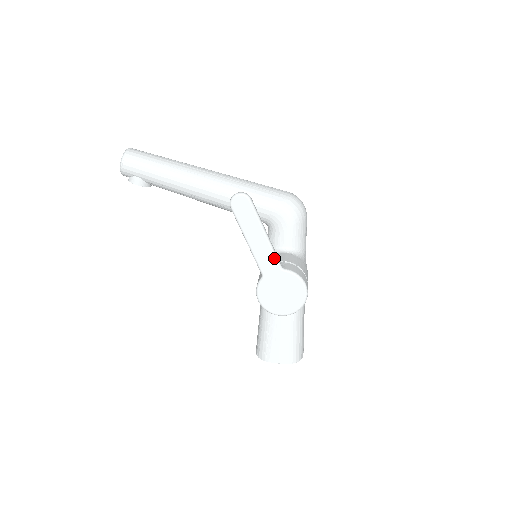
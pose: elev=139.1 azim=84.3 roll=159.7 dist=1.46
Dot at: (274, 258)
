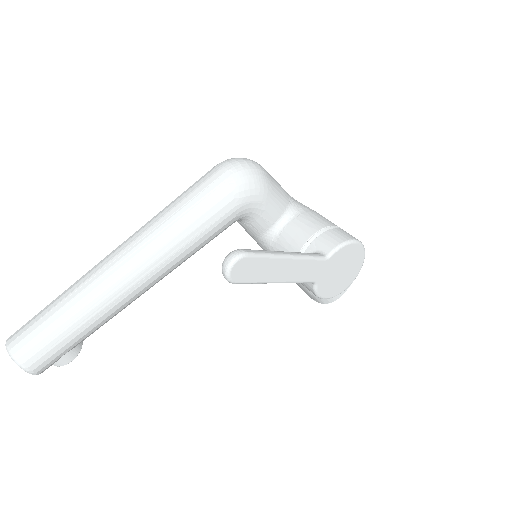
Dot at: (314, 261)
